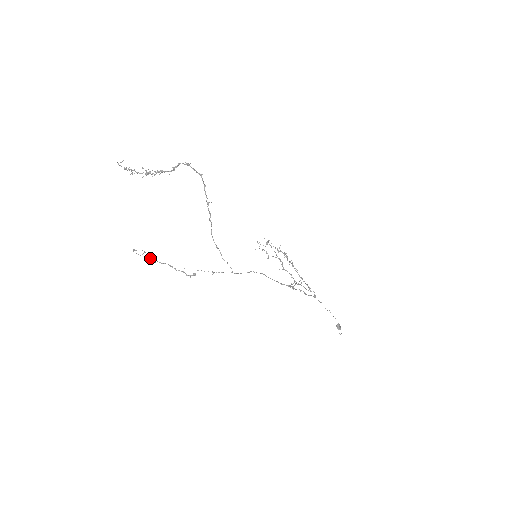
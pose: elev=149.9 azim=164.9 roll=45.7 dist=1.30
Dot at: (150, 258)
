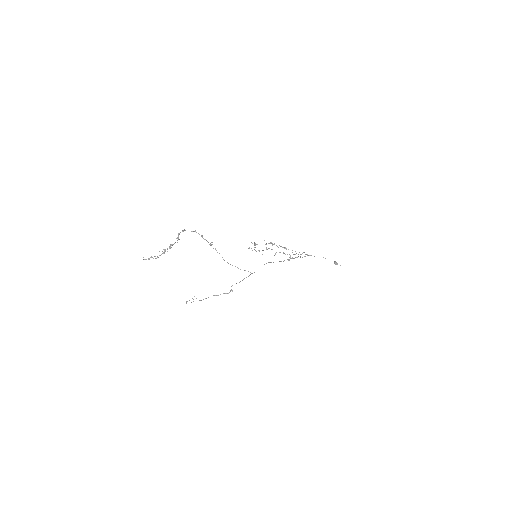
Dot at: (199, 300)
